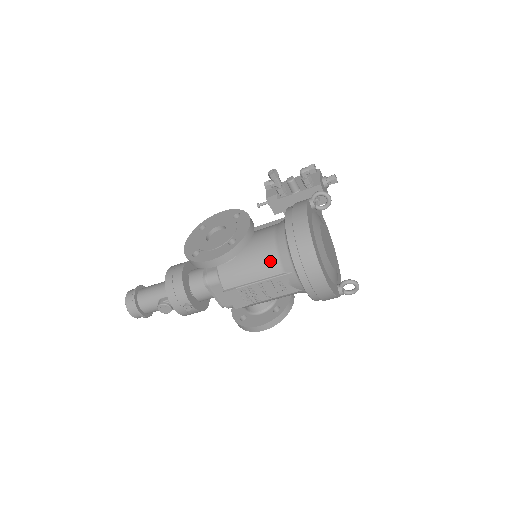
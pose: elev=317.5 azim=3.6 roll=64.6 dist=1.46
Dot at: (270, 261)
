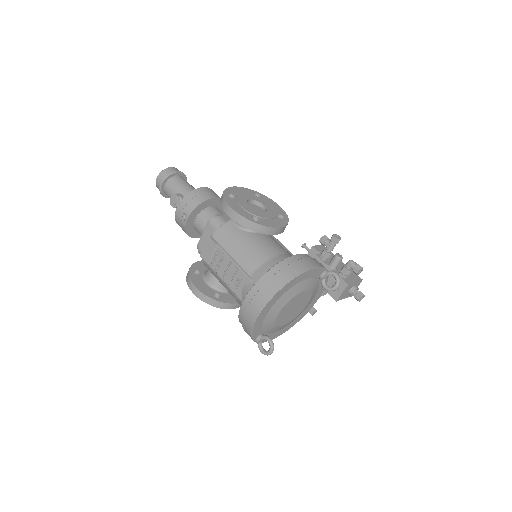
Dot at: (255, 260)
